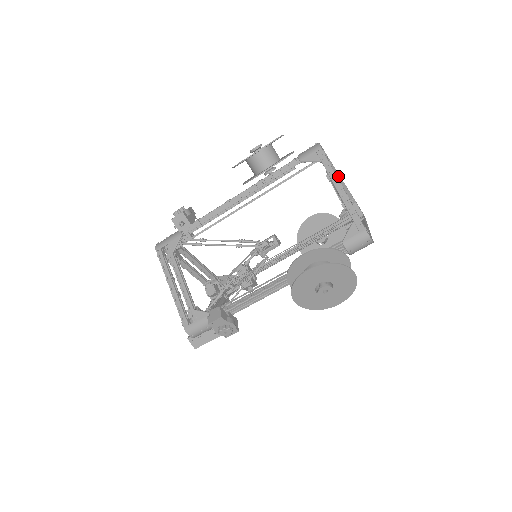
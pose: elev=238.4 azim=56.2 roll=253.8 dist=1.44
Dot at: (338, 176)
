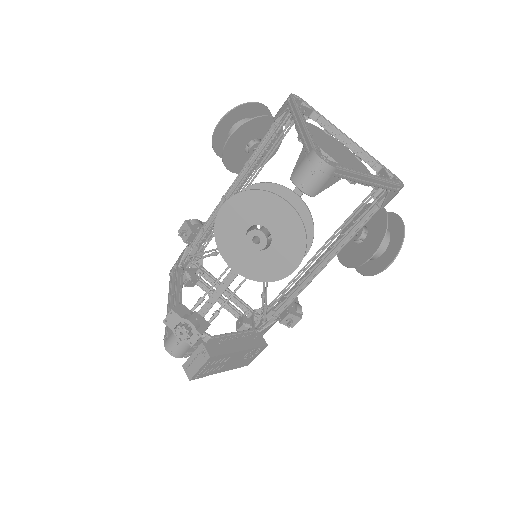
Dot at: (339, 134)
